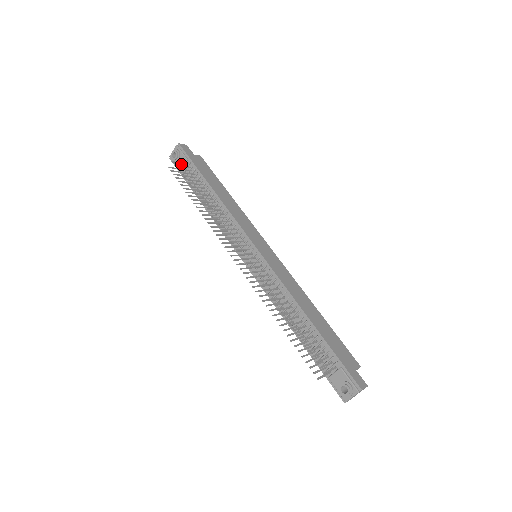
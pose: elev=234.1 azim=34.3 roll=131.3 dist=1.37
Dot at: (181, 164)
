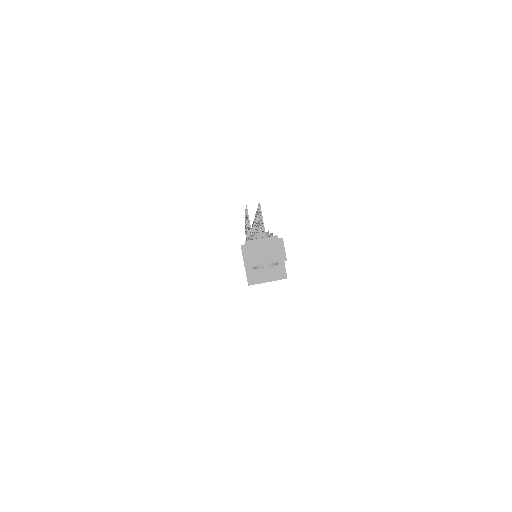
Dot at: occluded
